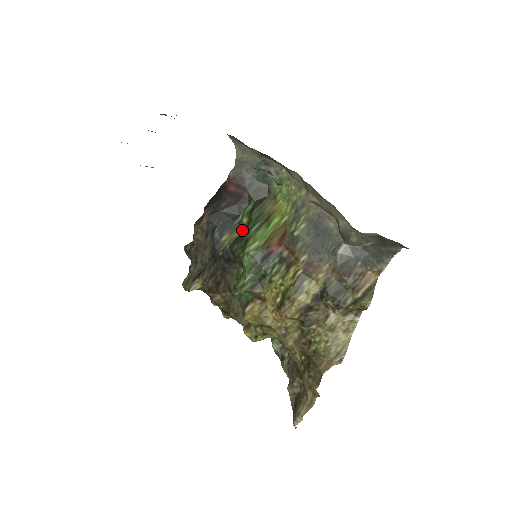
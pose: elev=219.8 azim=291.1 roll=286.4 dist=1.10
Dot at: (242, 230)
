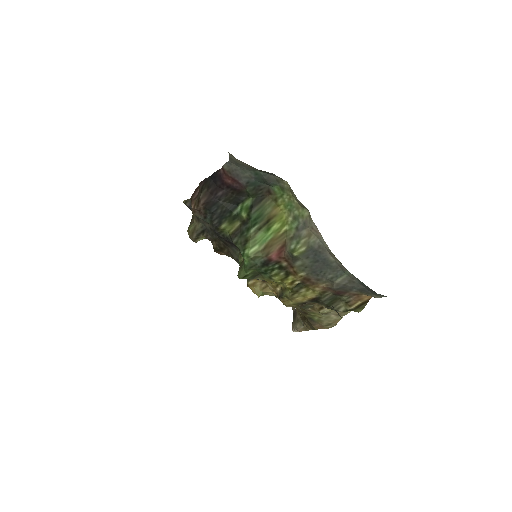
Dot at: (241, 223)
